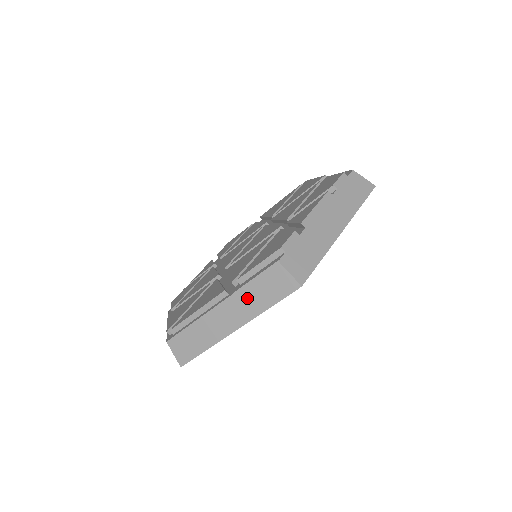
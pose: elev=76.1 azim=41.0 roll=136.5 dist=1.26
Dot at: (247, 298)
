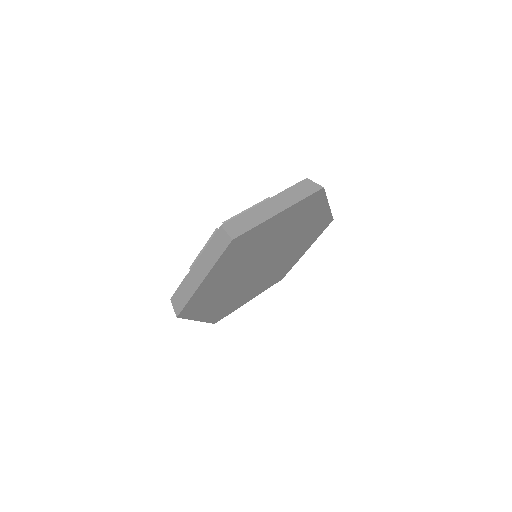
Dot at: (288, 195)
